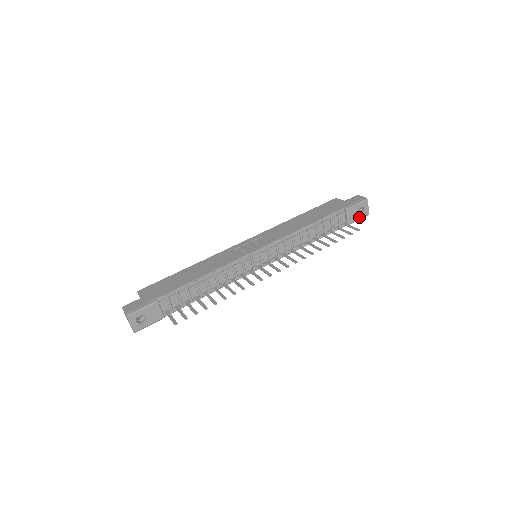
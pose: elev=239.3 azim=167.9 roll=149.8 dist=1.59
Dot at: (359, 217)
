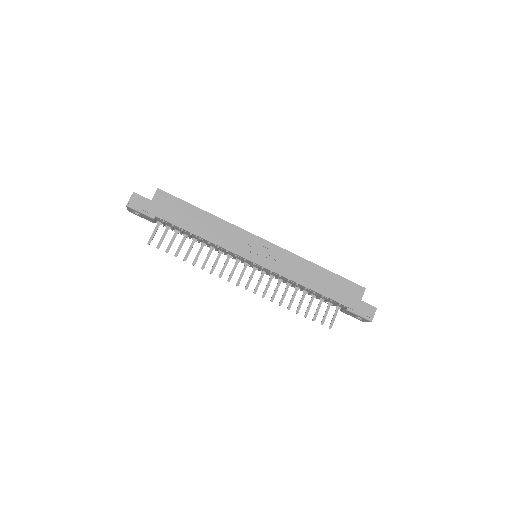
Dot at: (354, 316)
